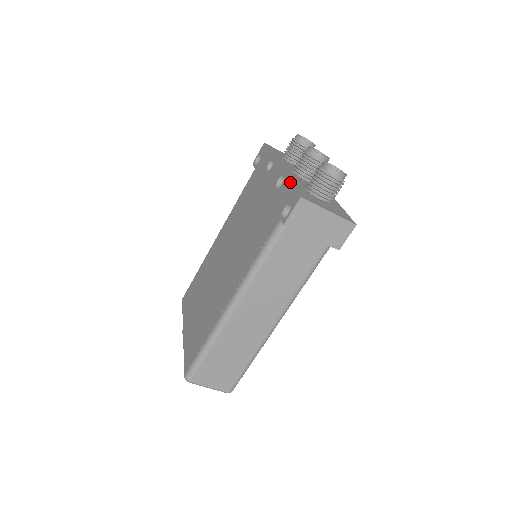
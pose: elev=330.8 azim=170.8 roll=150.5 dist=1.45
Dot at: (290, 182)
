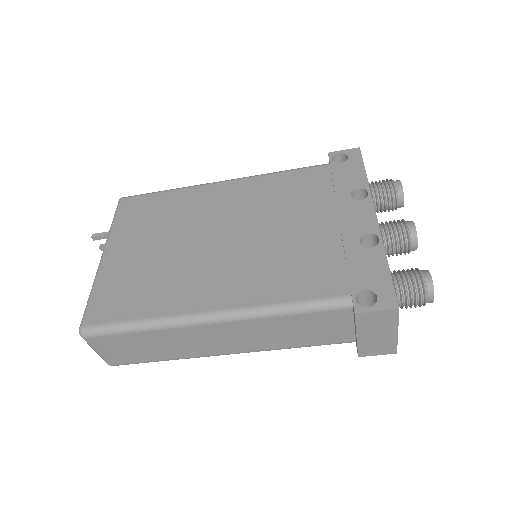
Dot at: (388, 264)
